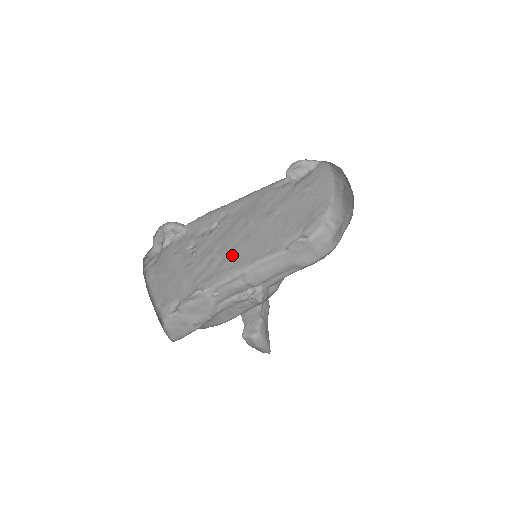
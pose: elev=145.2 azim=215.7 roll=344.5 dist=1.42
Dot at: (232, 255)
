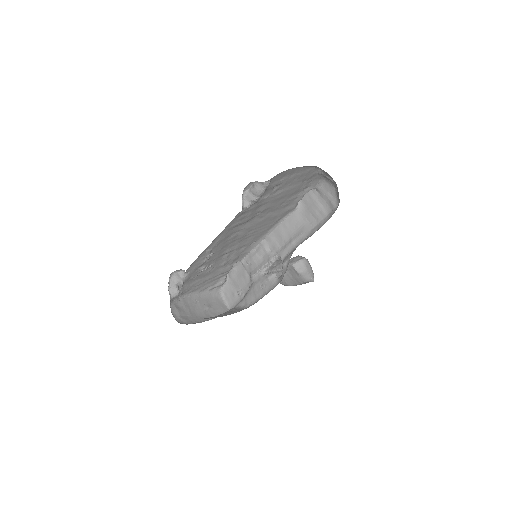
Dot at: (244, 243)
